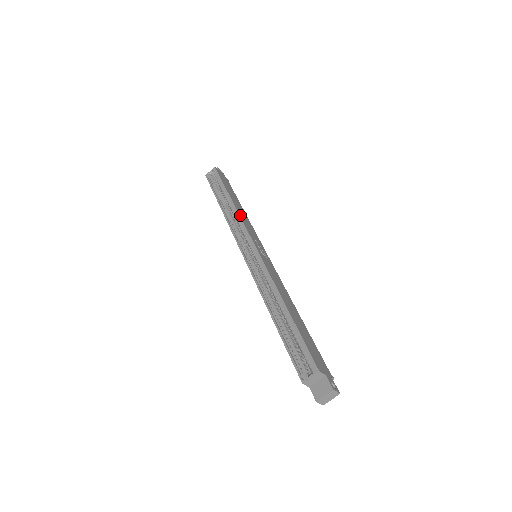
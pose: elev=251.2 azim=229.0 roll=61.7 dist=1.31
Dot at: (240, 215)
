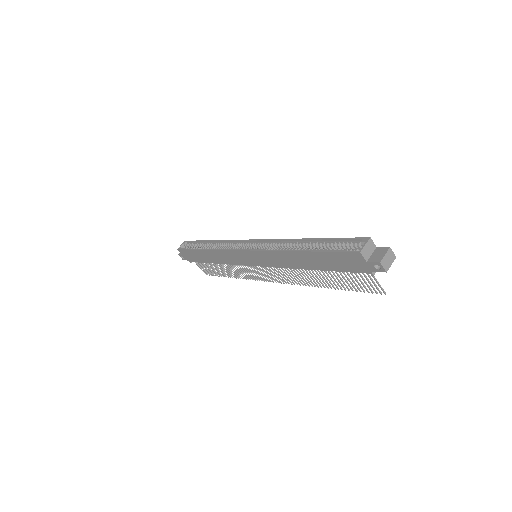
Dot at: (228, 241)
